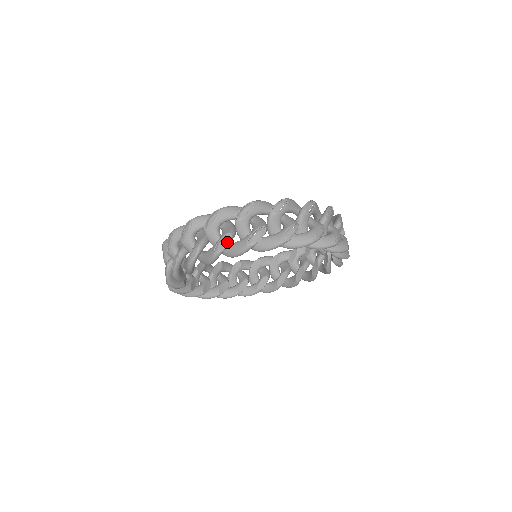
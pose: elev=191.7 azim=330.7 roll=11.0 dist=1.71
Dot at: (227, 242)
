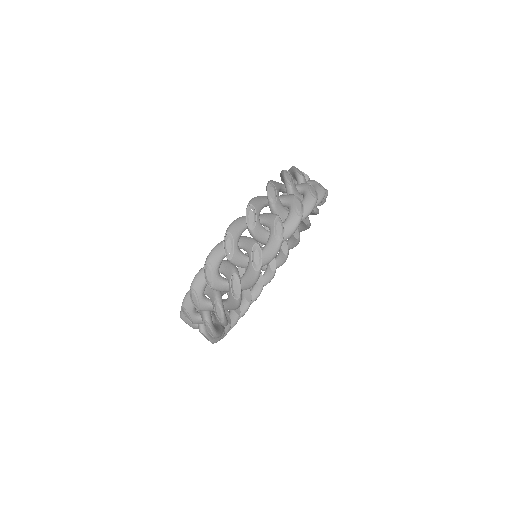
Dot at: (282, 225)
